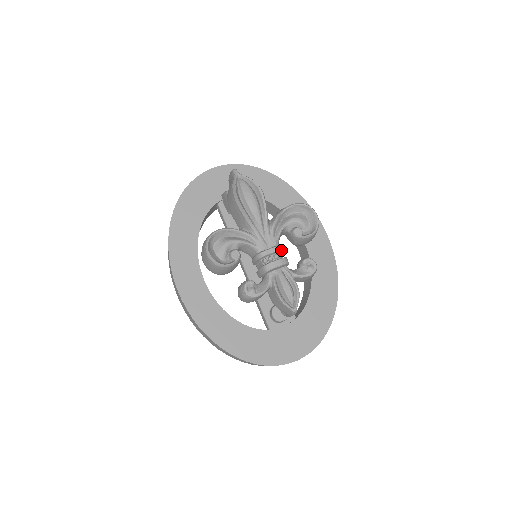
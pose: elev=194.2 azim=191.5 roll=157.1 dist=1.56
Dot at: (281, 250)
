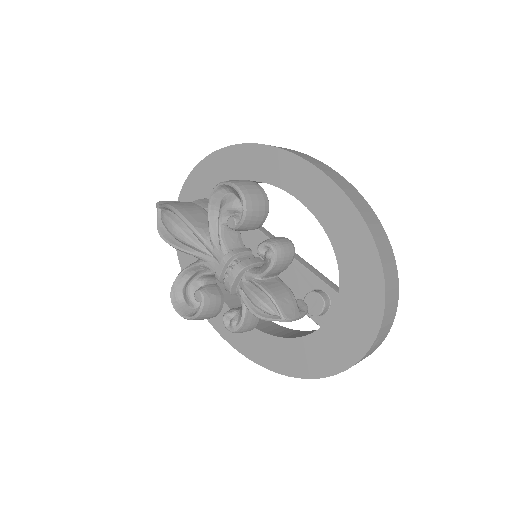
Dot at: (230, 258)
